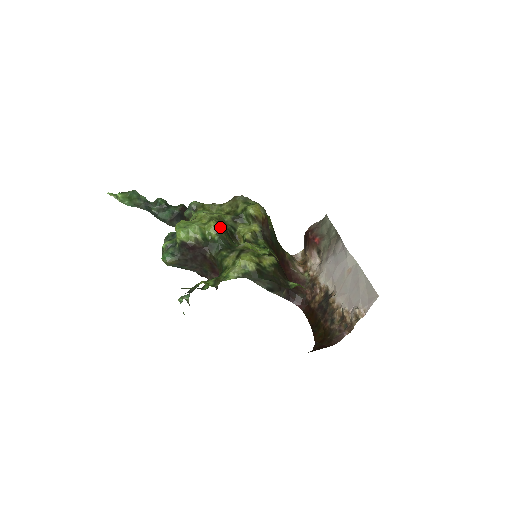
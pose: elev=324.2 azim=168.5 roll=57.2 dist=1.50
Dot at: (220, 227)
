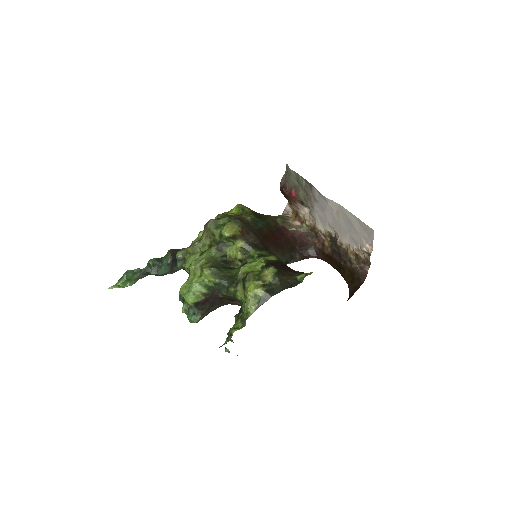
Dot at: (214, 270)
